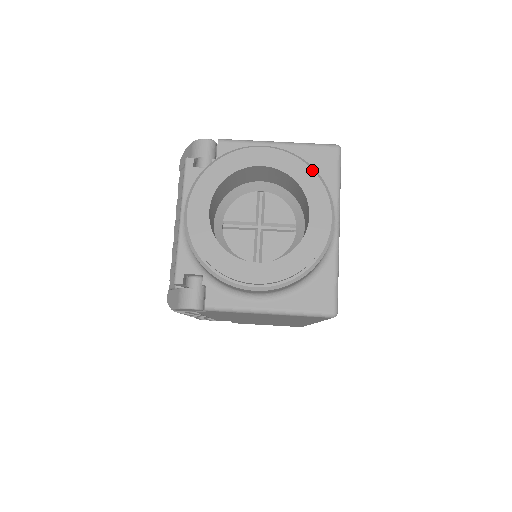
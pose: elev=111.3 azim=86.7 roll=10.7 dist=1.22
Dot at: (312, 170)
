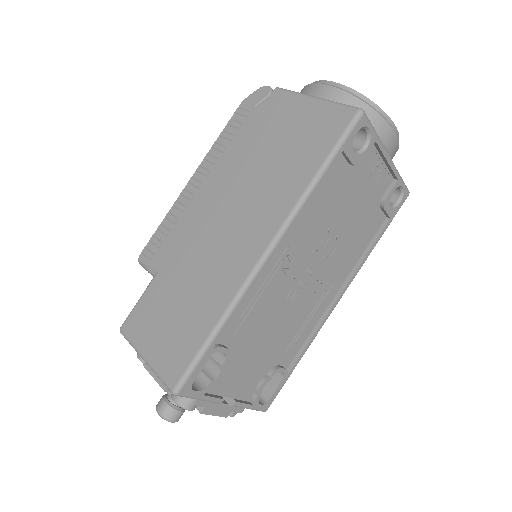
Dot at: occluded
